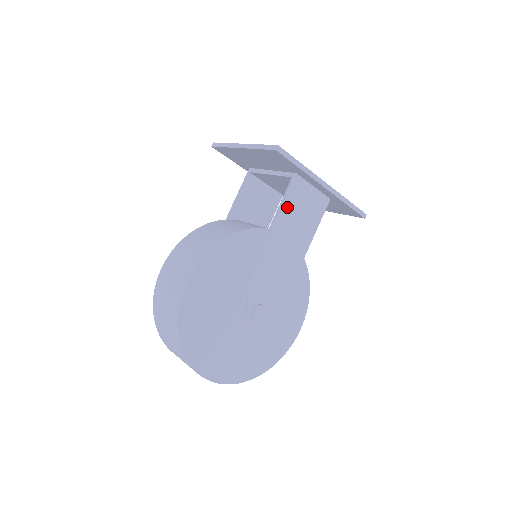
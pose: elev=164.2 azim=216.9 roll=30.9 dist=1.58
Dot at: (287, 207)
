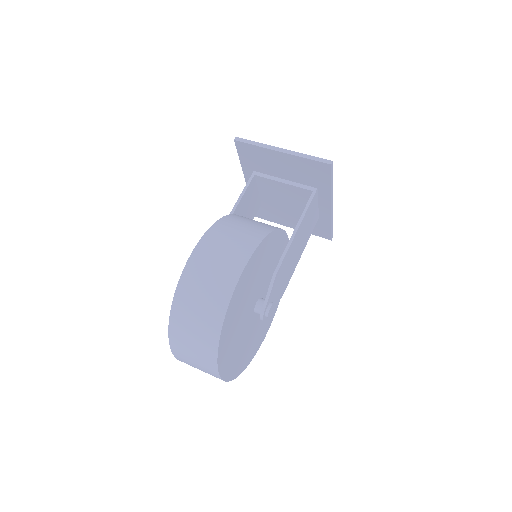
Dot at: (306, 216)
